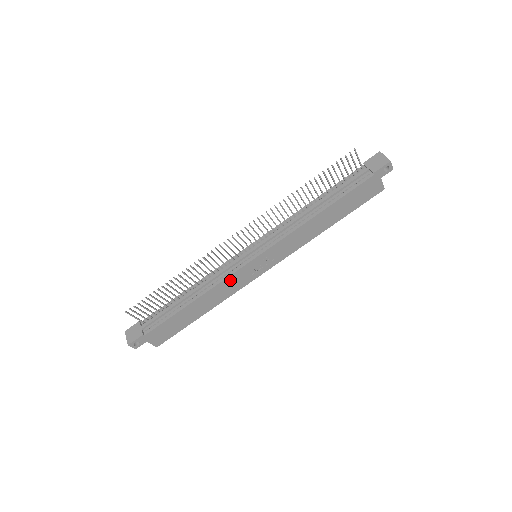
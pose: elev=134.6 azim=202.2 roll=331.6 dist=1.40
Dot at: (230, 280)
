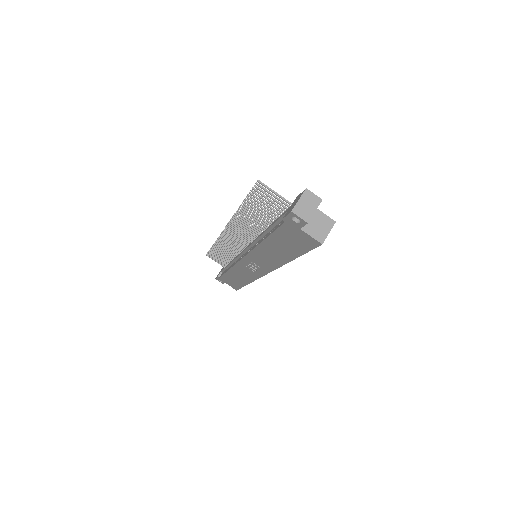
Dot at: (240, 267)
